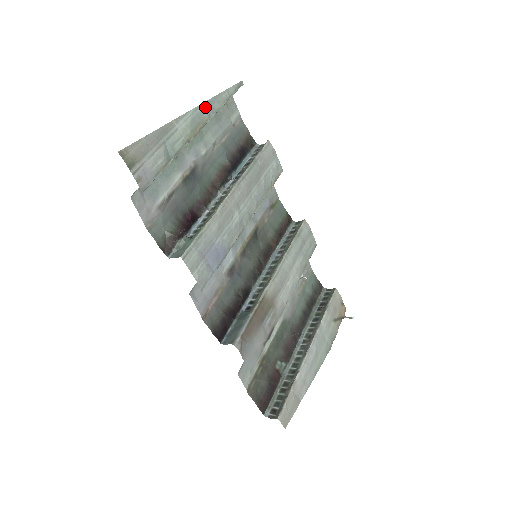
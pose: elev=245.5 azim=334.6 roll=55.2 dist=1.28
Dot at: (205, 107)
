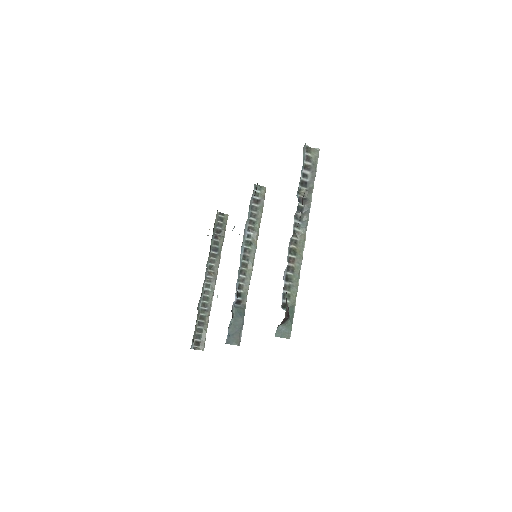
Dot at: occluded
